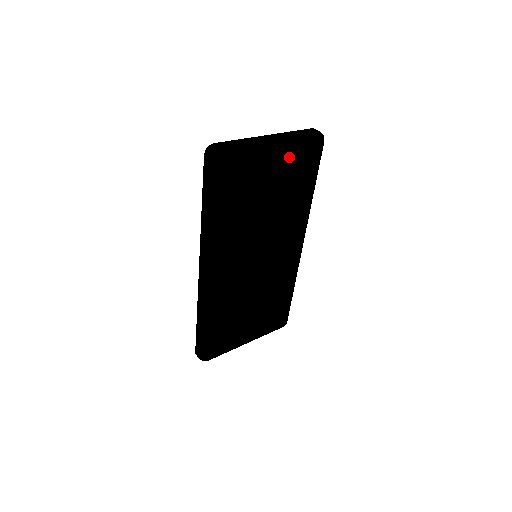
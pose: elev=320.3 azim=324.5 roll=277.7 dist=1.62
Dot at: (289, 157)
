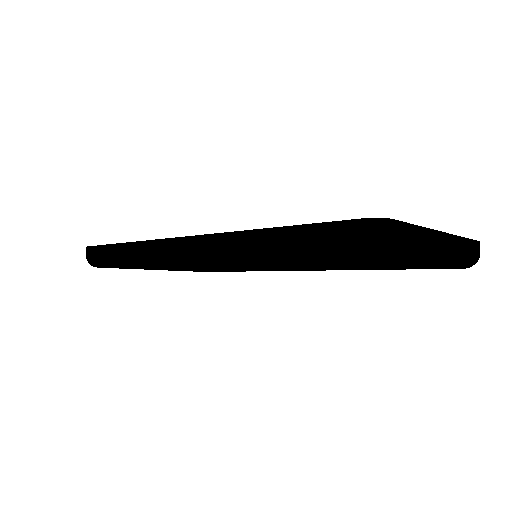
Dot at: (424, 266)
